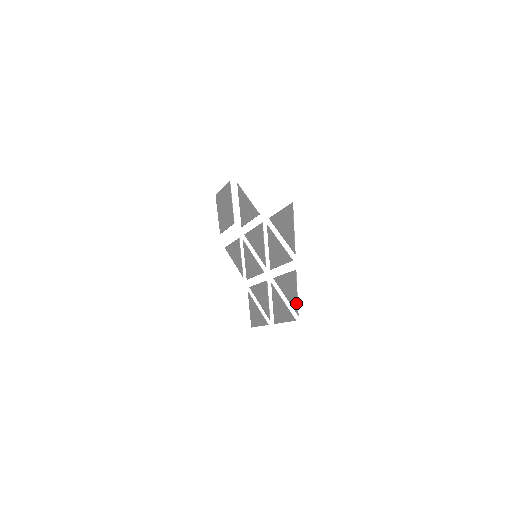
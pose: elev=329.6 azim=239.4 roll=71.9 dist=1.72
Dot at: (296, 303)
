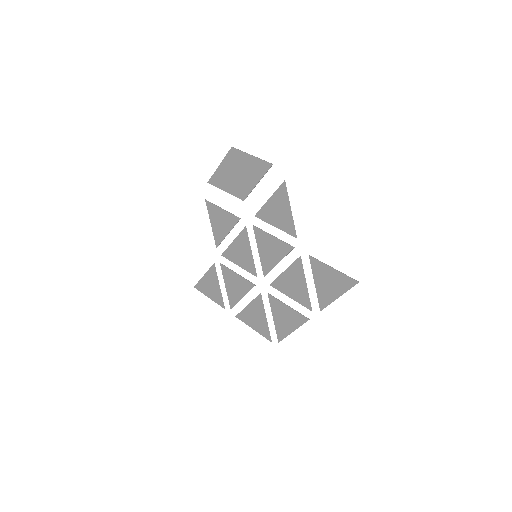
Dot at: (285, 335)
